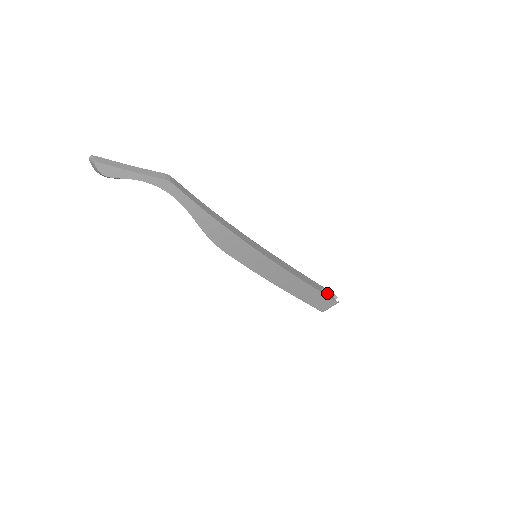
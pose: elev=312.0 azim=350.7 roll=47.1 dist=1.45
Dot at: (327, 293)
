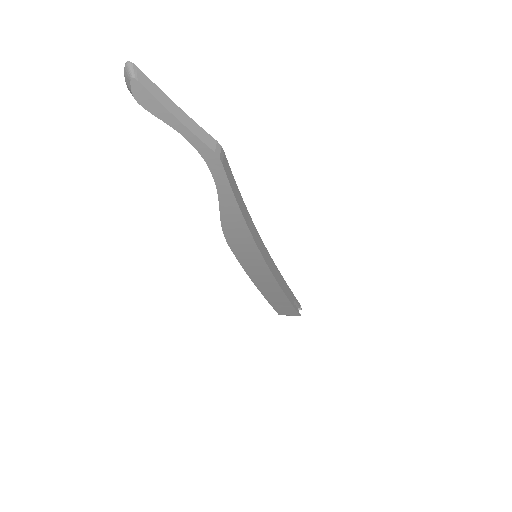
Dot at: (296, 304)
